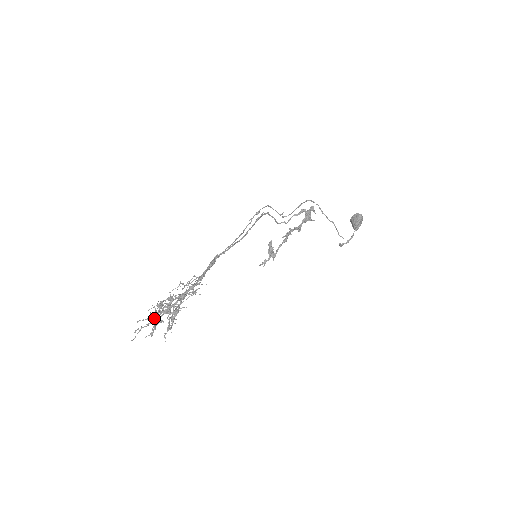
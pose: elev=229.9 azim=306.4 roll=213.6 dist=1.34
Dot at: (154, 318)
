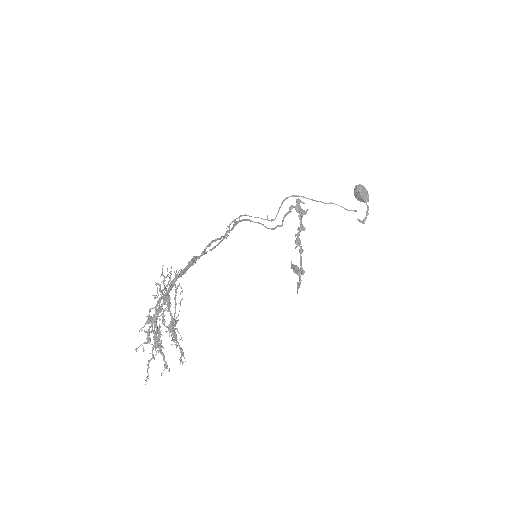
Dot at: occluded
